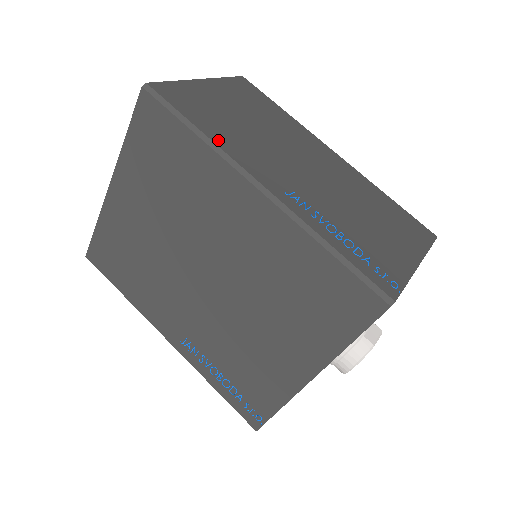
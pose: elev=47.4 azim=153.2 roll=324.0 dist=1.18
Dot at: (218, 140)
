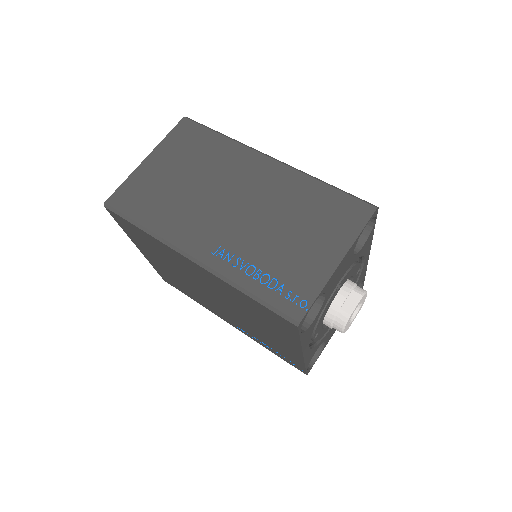
Dot at: (158, 228)
